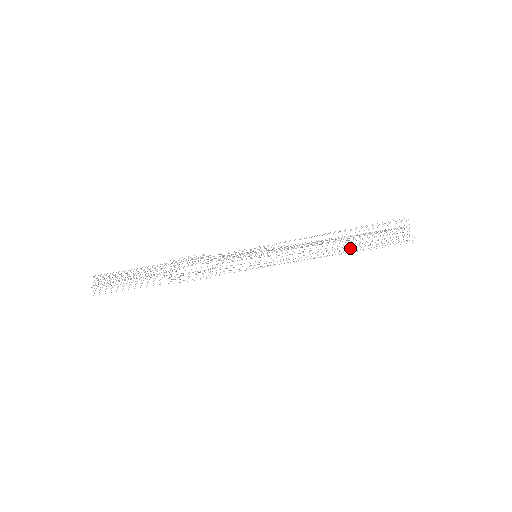
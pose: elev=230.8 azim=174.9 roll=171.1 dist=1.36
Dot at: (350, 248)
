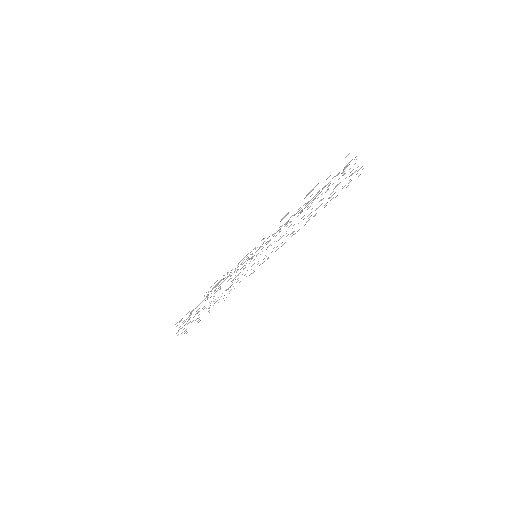
Dot at: (315, 210)
